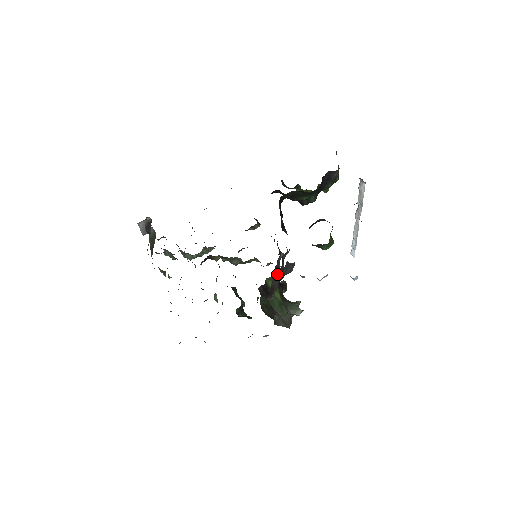
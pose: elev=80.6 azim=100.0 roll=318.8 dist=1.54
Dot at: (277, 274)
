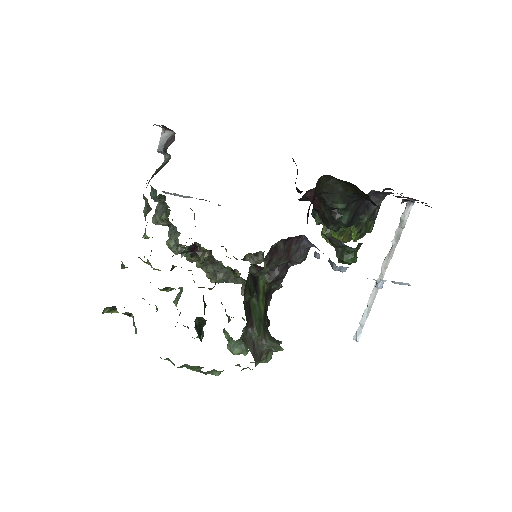
Dot at: (276, 271)
